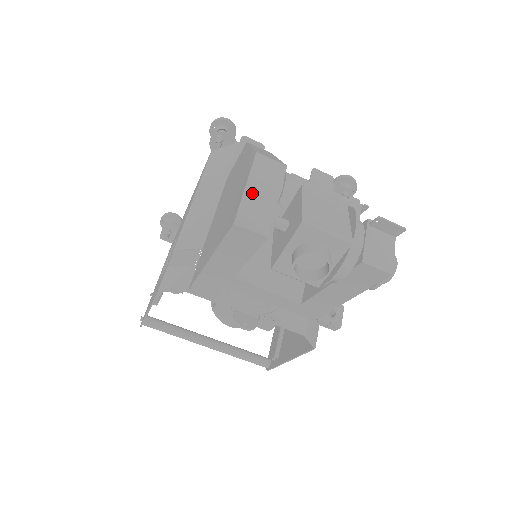
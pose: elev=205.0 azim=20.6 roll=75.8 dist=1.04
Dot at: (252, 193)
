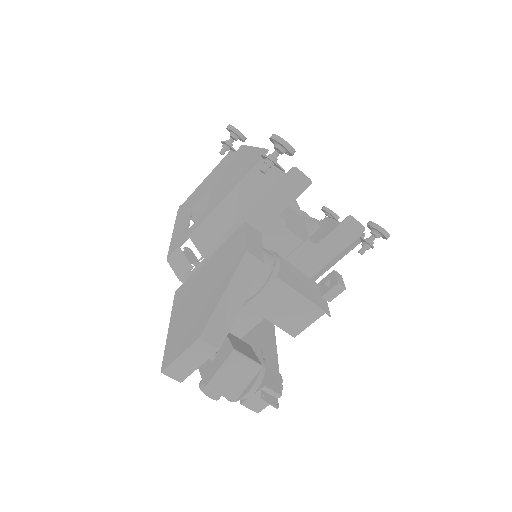
Dot at: (182, 360)
